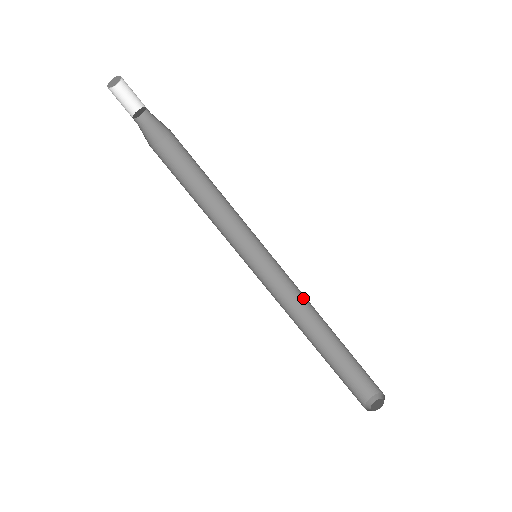
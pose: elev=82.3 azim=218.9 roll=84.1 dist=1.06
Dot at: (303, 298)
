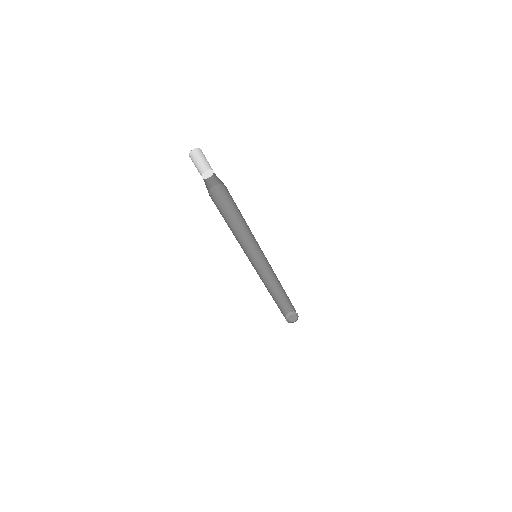
Dot at: occluded
